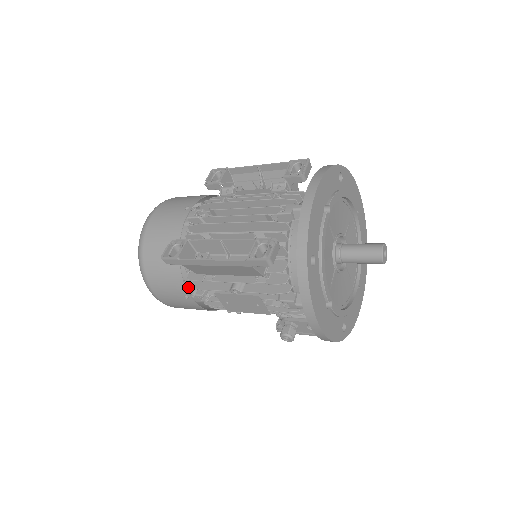
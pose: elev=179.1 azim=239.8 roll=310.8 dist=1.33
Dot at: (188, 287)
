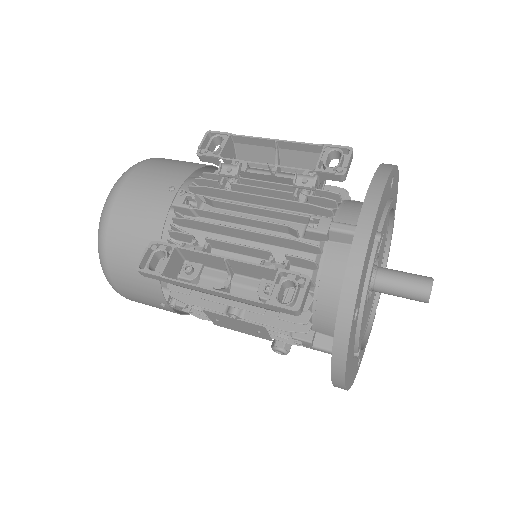
Dot at: (165, 292)
